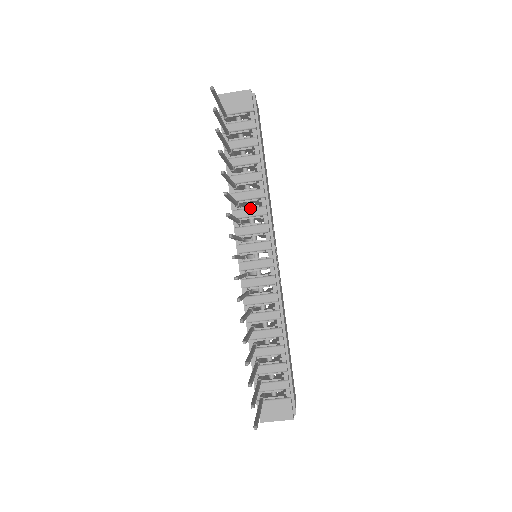
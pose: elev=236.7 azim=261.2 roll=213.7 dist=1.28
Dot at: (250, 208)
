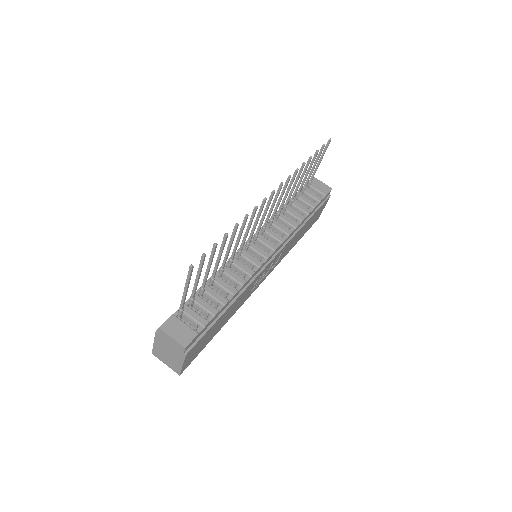
Dot at: (282, 225)
